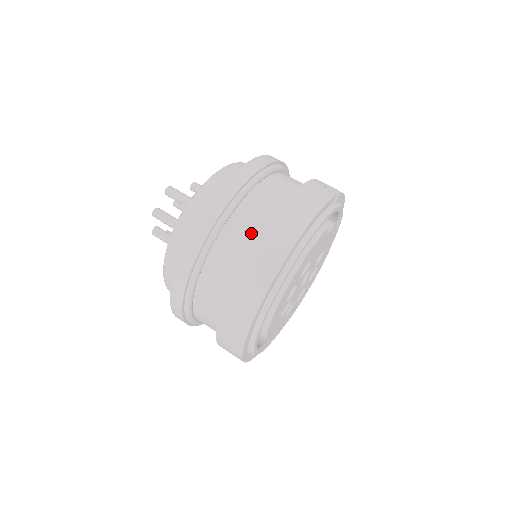
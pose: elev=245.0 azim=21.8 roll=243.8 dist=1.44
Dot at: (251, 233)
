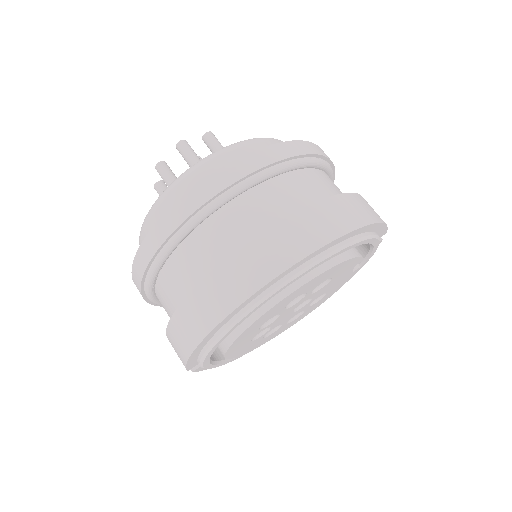
Dot at: (312, 195)
